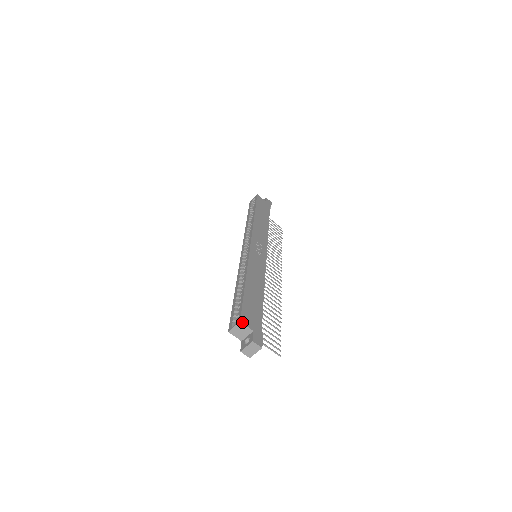
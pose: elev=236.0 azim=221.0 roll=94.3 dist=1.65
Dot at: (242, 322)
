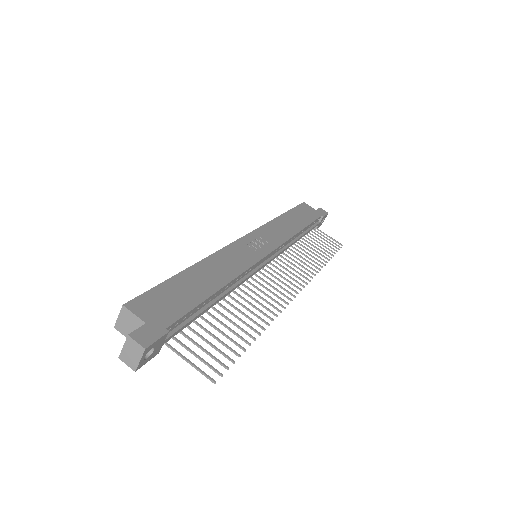
Dot at: (127, 307)
